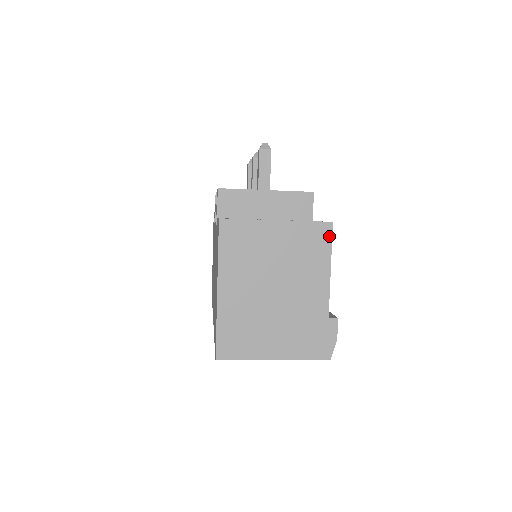
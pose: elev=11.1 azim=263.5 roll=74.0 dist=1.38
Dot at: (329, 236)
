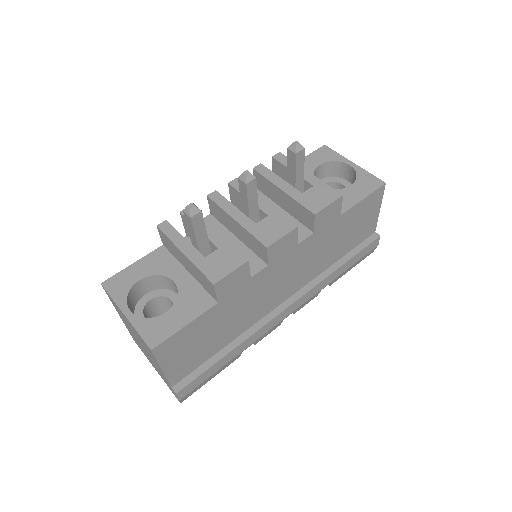
Dot at: (153, 354)
